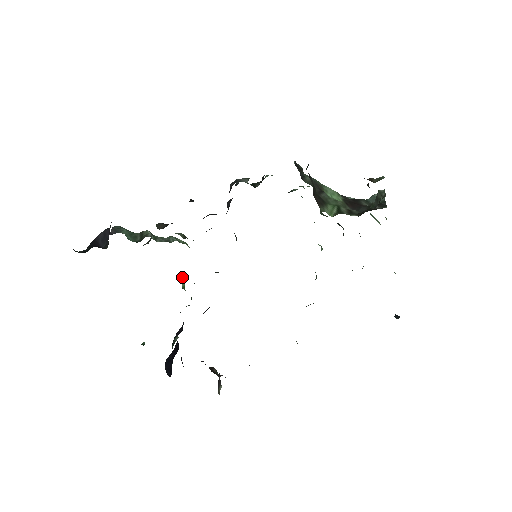
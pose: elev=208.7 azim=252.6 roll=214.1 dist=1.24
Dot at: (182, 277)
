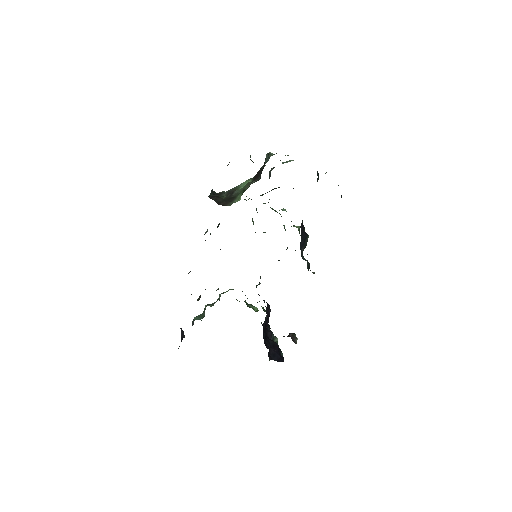
Dot at: (251, 307)
